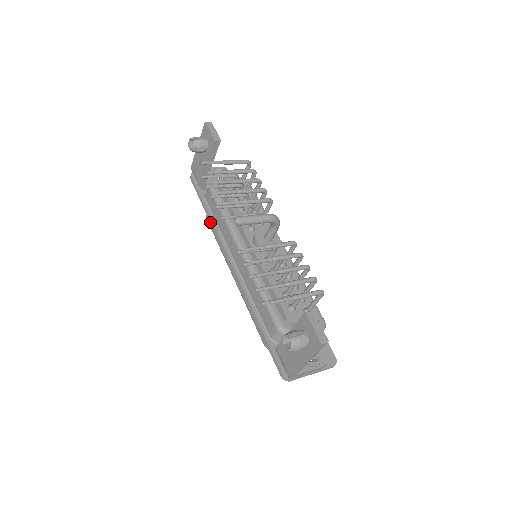
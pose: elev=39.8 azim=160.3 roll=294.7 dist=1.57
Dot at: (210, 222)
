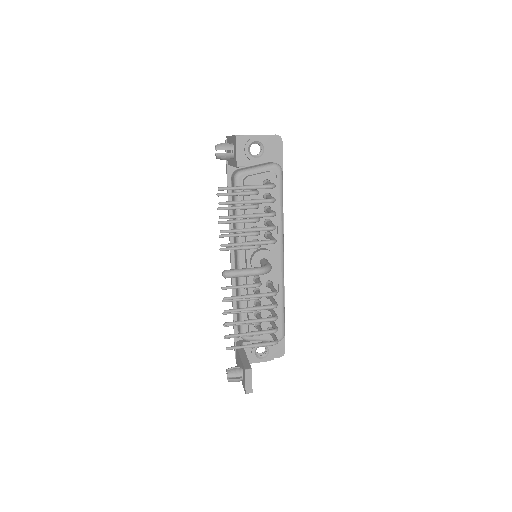
Dot at: (228, 206)
